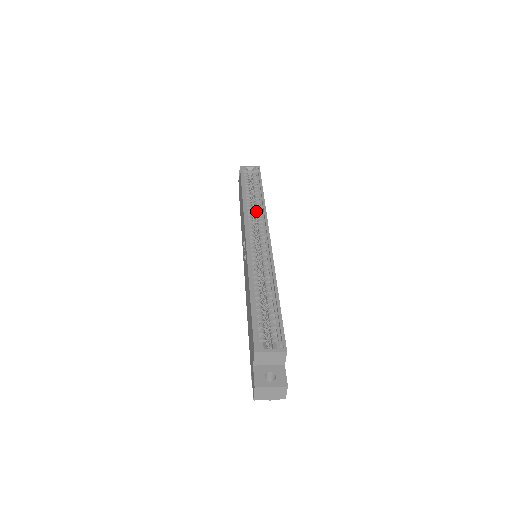
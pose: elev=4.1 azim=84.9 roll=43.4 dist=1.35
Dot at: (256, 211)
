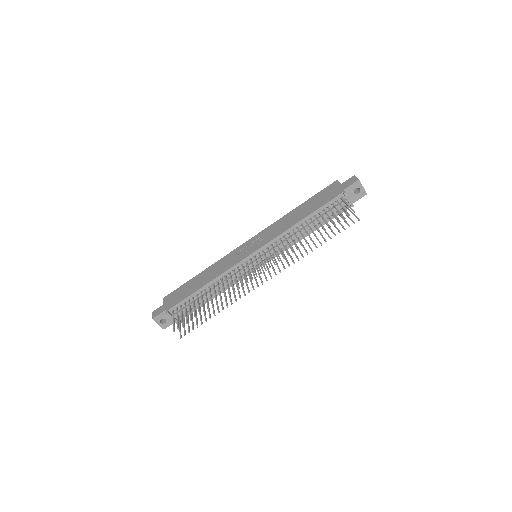
Dot at: occluded
